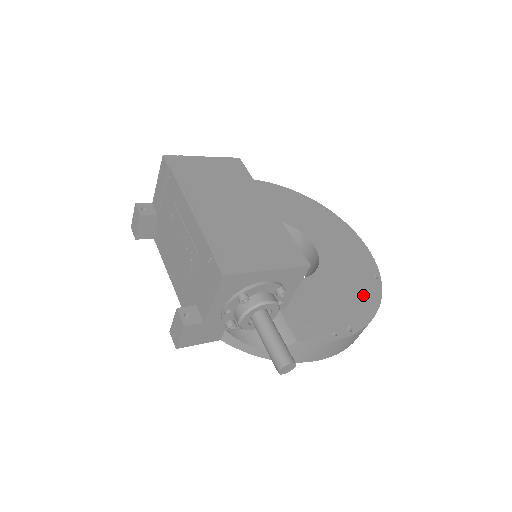
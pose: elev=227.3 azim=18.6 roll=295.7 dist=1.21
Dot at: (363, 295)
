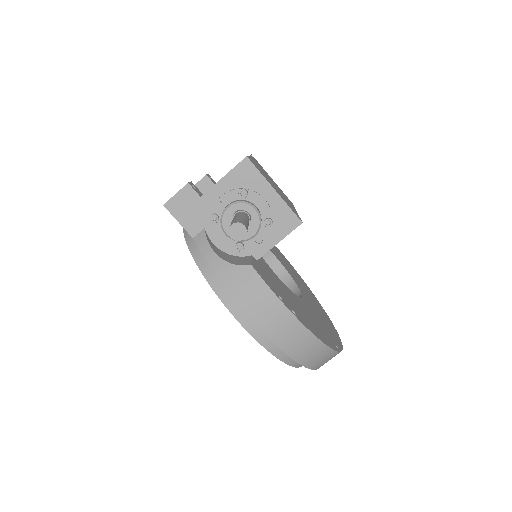
Dot at: (319, 331)
